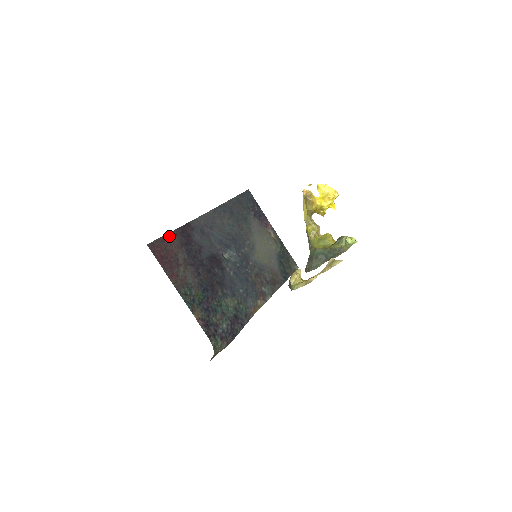
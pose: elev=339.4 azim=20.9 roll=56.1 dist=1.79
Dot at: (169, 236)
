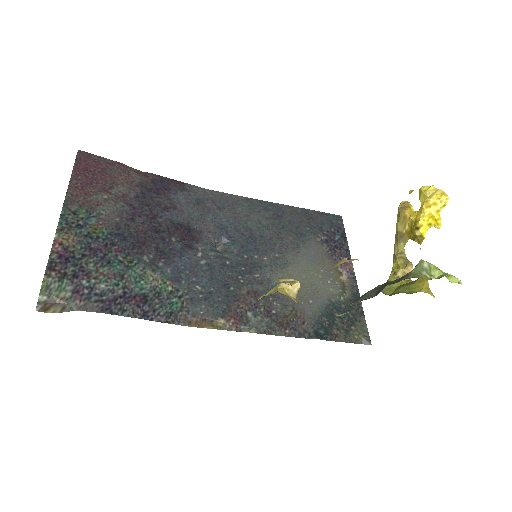
Dot at: (129, 168)
